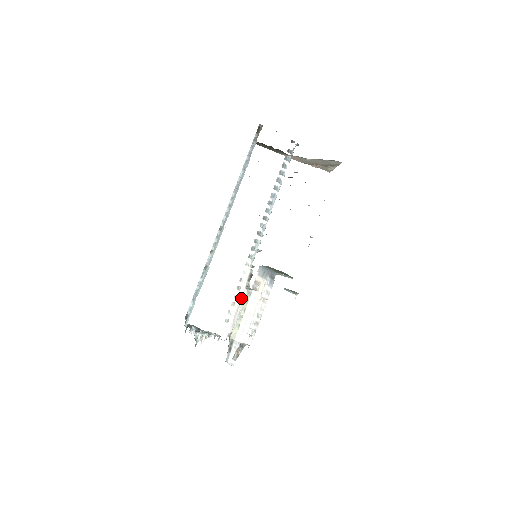
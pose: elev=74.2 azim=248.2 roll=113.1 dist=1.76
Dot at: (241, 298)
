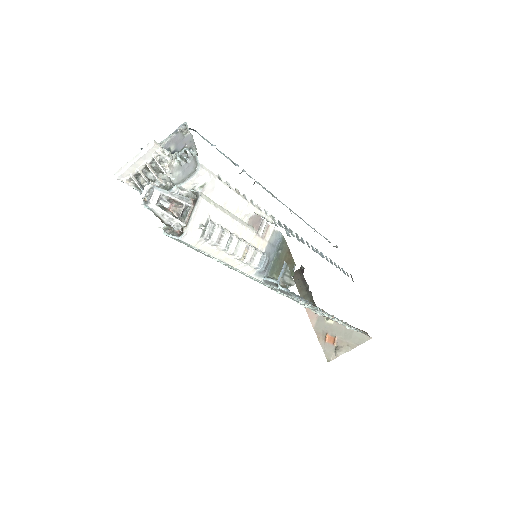
Dot at: (242, 208)
